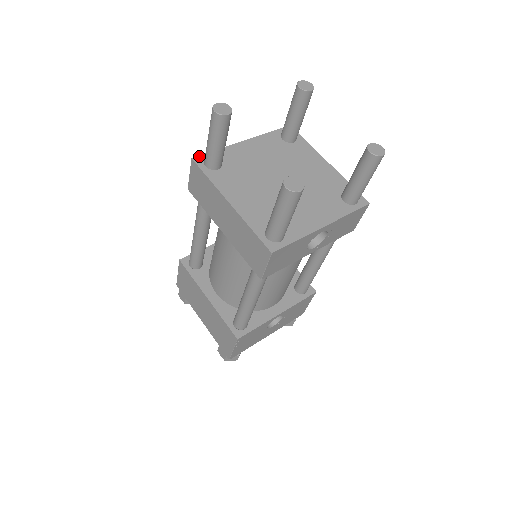
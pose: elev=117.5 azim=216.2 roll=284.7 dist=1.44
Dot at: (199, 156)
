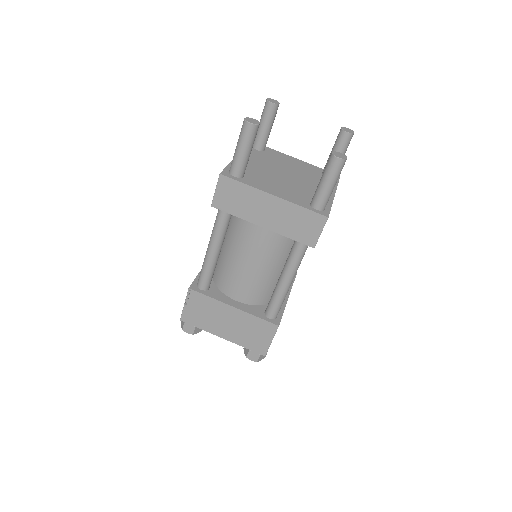
Dot at: (223, 171)
